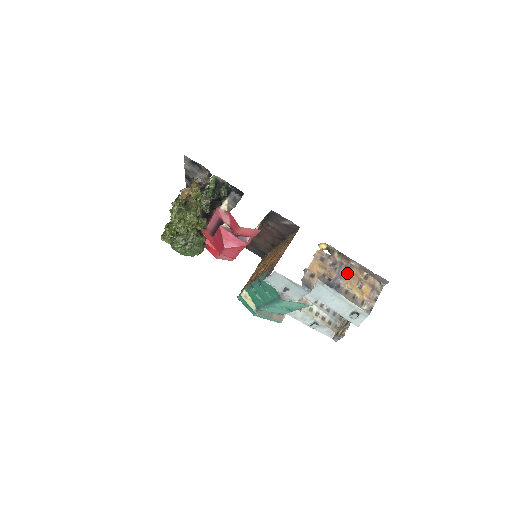
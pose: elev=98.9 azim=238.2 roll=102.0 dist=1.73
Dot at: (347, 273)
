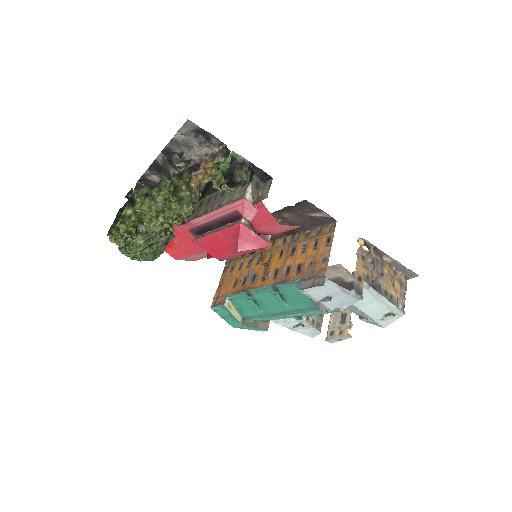
Dot at: (383, 271)
